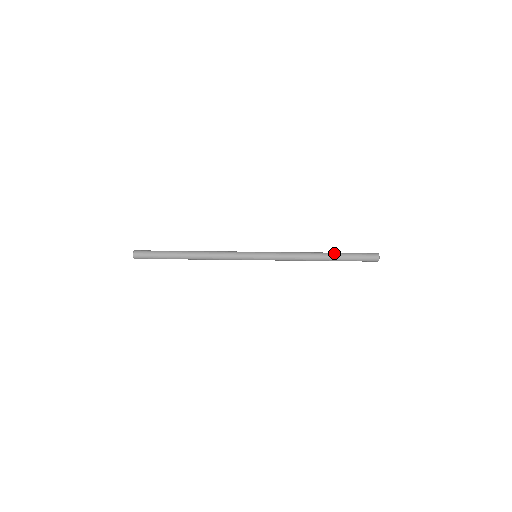
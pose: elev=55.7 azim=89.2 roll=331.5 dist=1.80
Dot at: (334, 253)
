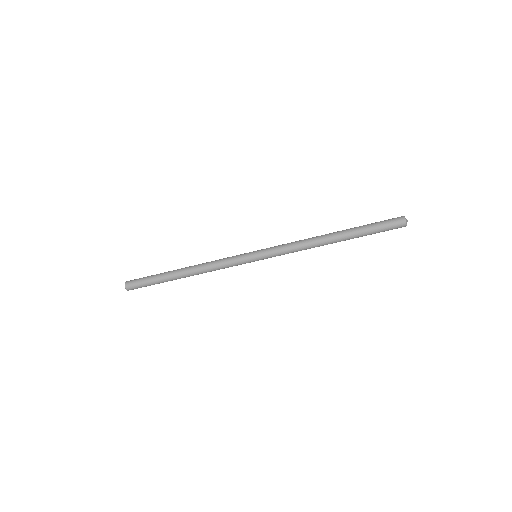
Dot at: (347, 229)
